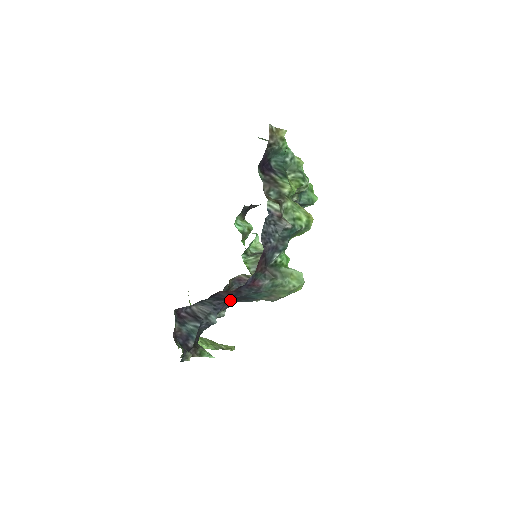
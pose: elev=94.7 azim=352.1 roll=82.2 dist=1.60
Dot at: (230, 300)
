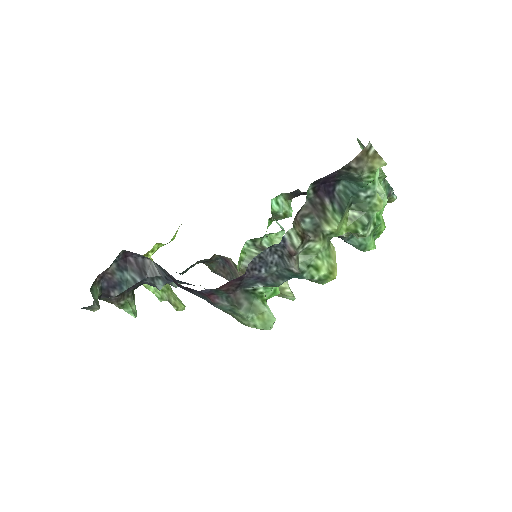
Dot at: occluded
